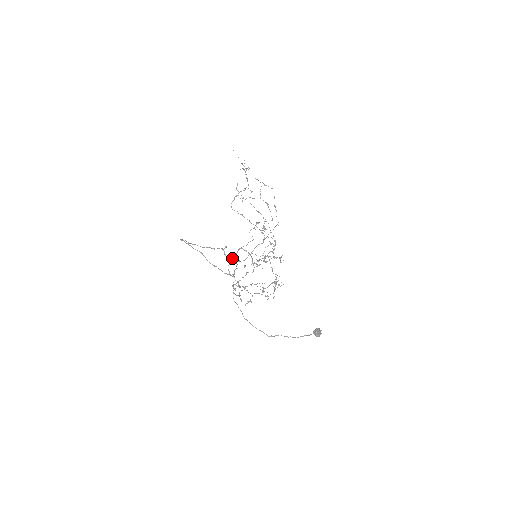
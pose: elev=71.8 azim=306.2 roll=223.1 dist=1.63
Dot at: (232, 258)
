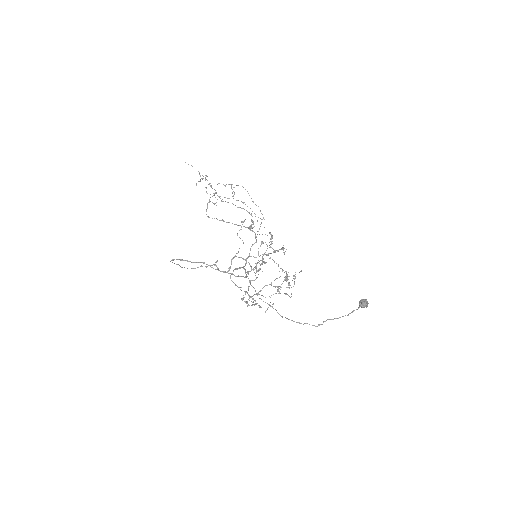
Dot at: (228, 271)
